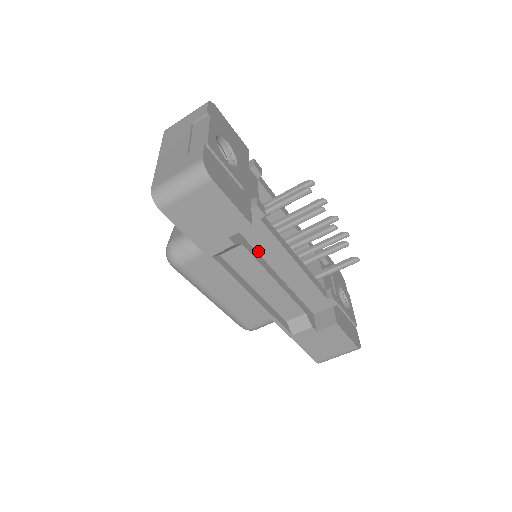
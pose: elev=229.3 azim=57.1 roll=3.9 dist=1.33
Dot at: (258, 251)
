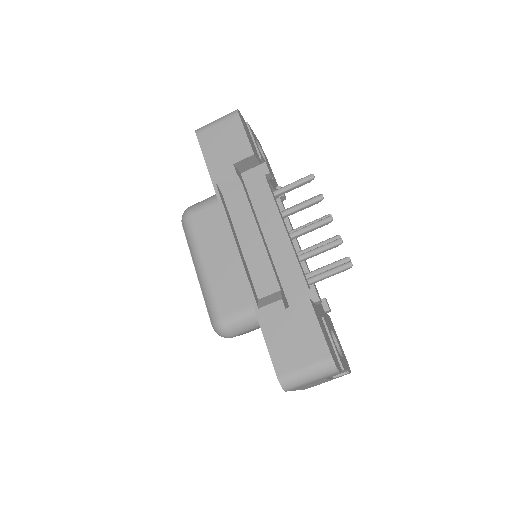
Dot at: (255, 209)
